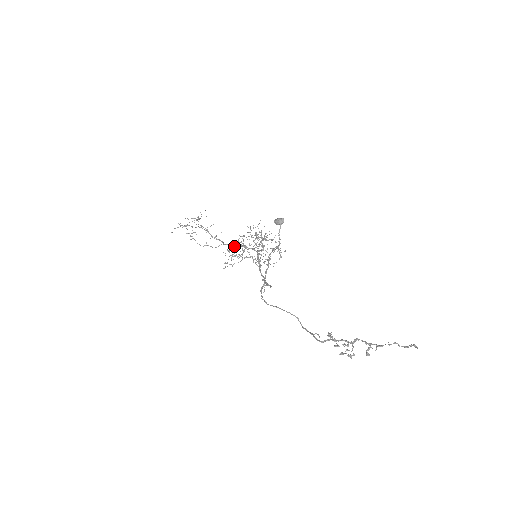
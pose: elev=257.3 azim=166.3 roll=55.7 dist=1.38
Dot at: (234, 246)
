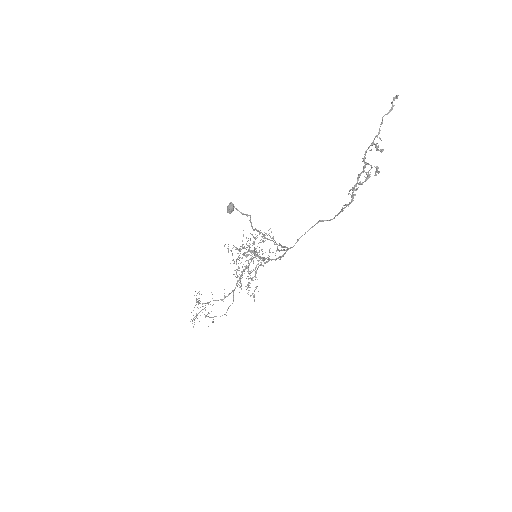
Dot at: occluded
